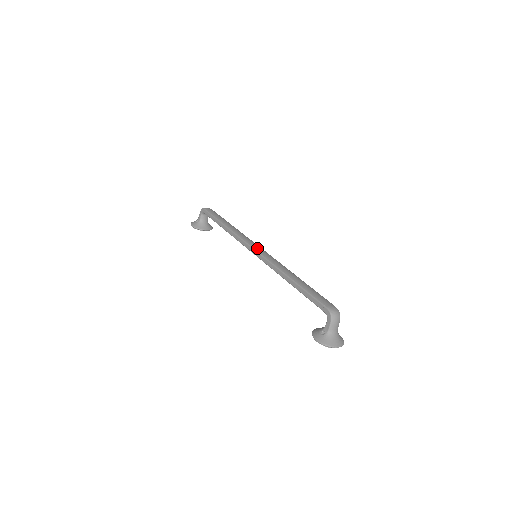
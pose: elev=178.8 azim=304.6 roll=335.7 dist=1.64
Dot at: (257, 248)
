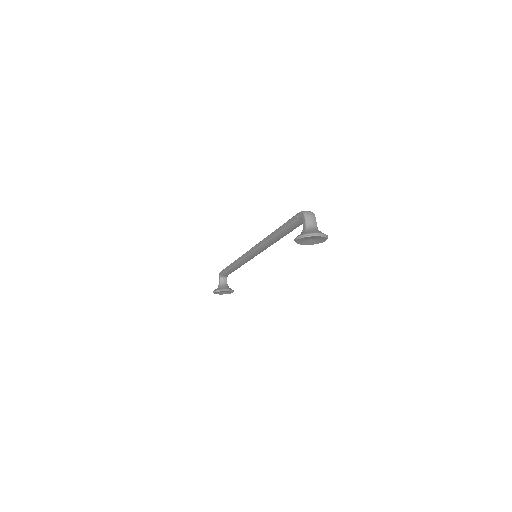
Dot at: occluded
